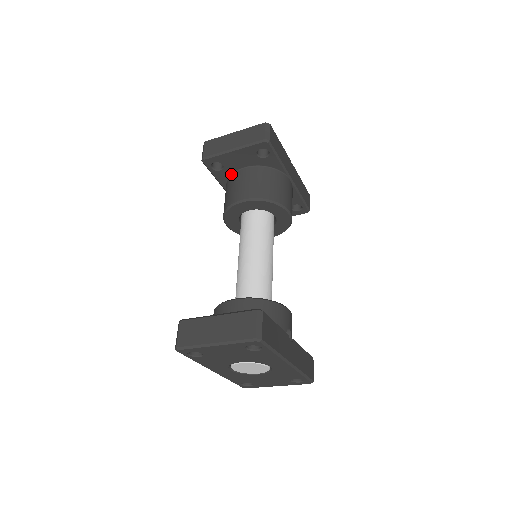
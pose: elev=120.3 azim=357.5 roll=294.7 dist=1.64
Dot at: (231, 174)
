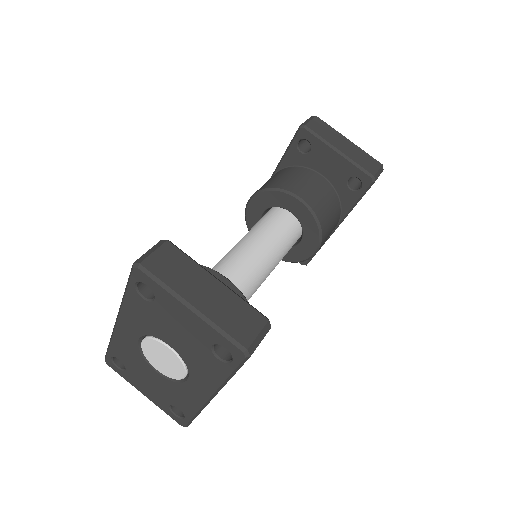
Dot at: (303, 166)
